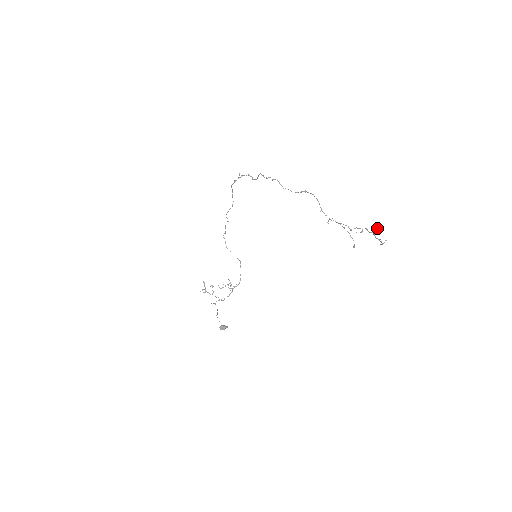
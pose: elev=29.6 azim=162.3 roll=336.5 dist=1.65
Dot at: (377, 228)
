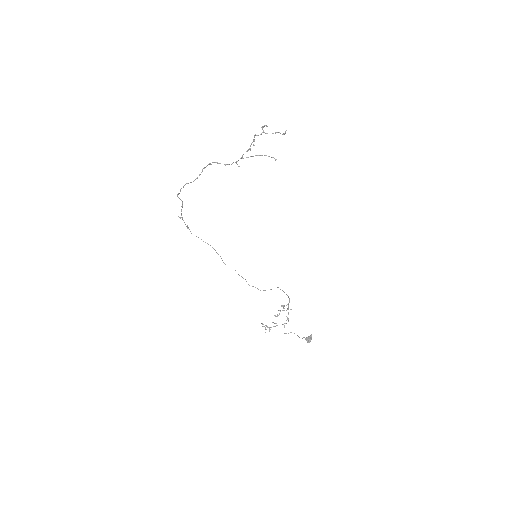
Dot at: occluded
